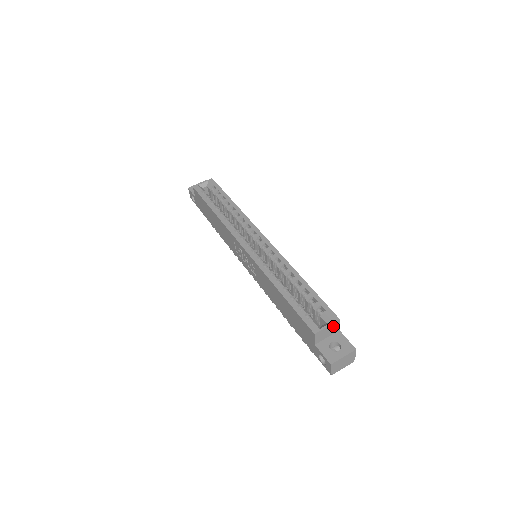
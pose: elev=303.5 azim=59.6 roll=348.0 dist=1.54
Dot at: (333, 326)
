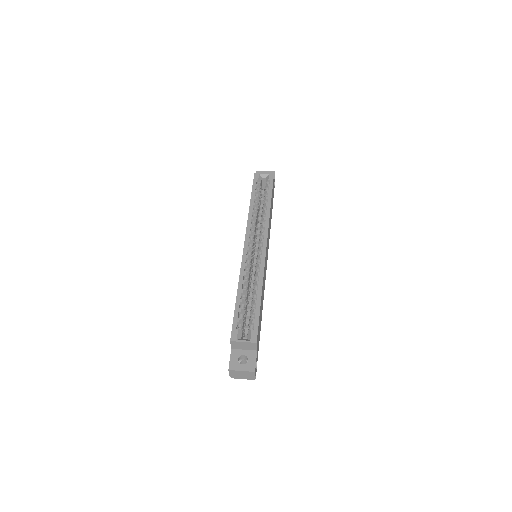
Dot at: (250, 344)
